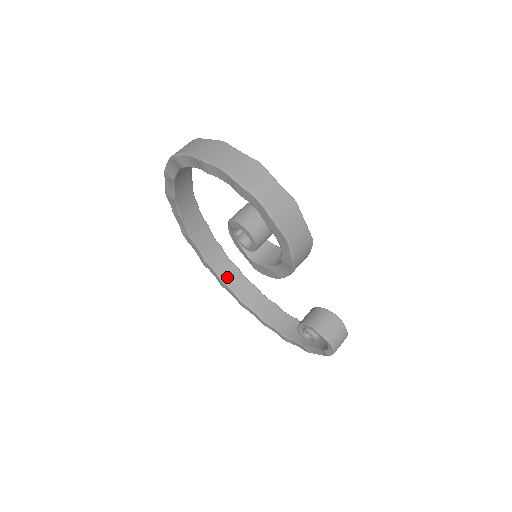
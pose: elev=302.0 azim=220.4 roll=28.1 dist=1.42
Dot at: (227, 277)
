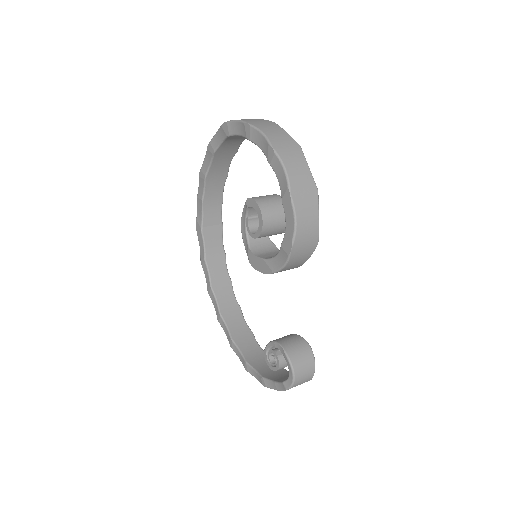
Dot at: (217, 285)
